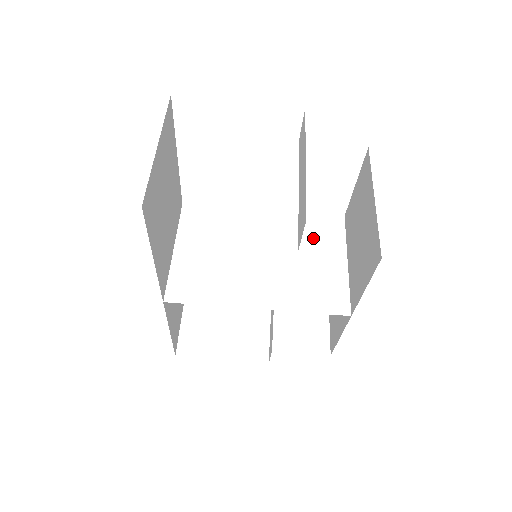
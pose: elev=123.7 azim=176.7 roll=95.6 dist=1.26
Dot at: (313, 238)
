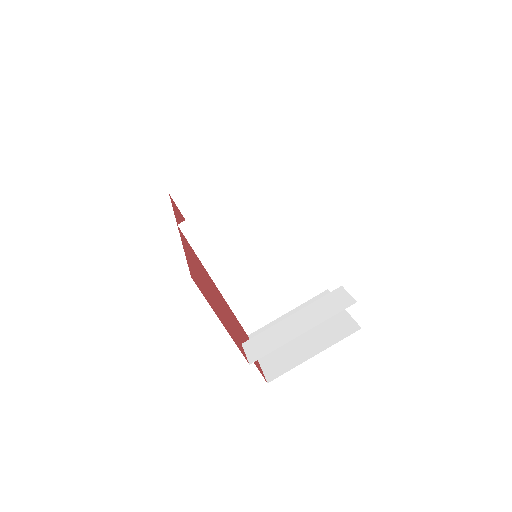
Dot at: (295, 282)
